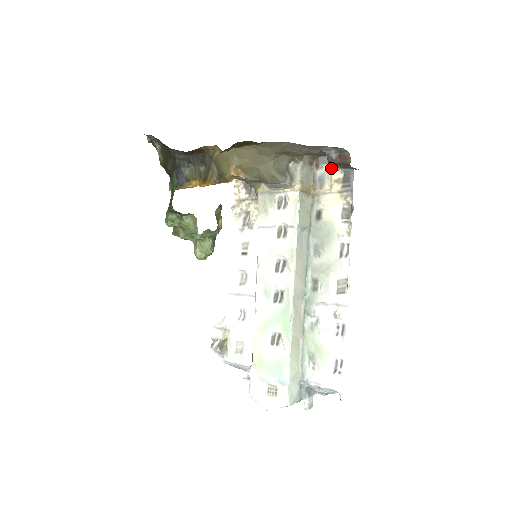
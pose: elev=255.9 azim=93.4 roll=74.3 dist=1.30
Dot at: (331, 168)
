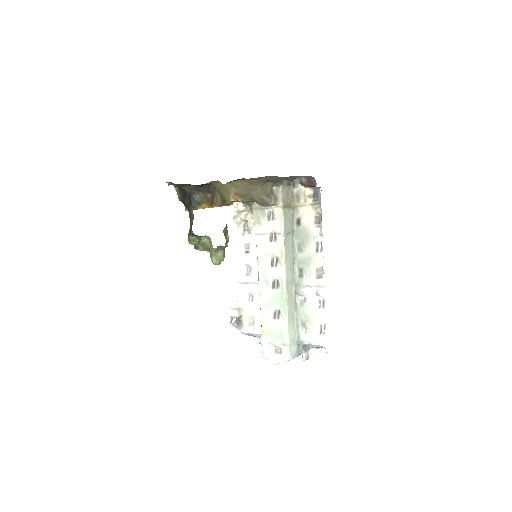
Dot at: (304, 187)
